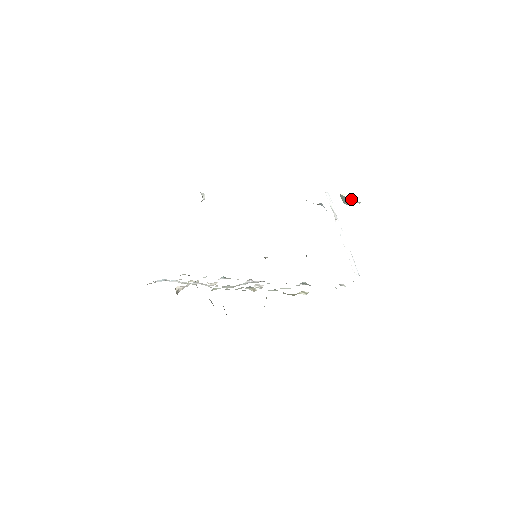
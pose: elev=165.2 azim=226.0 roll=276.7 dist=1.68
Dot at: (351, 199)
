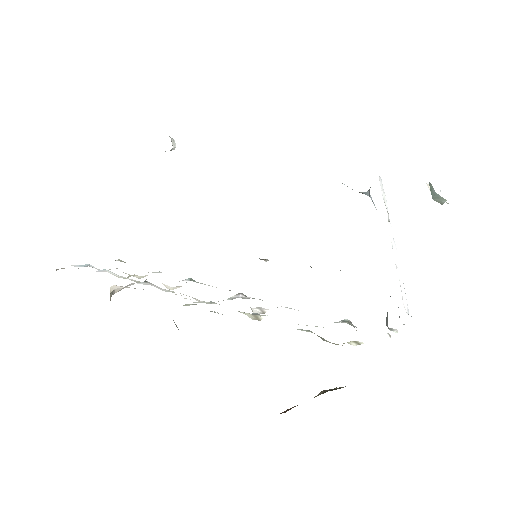
Dot at: occluded
